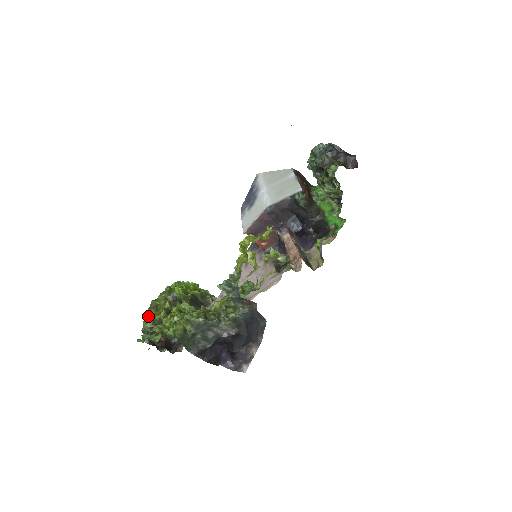
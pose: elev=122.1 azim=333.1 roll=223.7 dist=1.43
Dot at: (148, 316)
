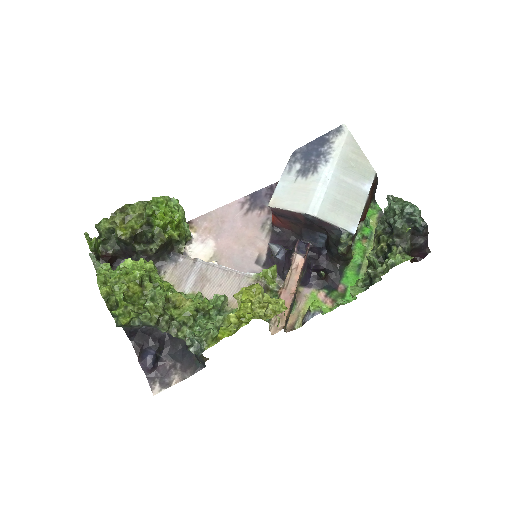
Dot at: (111, 219)
